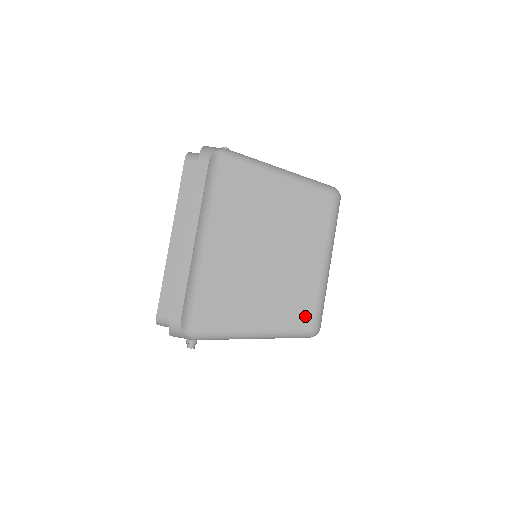
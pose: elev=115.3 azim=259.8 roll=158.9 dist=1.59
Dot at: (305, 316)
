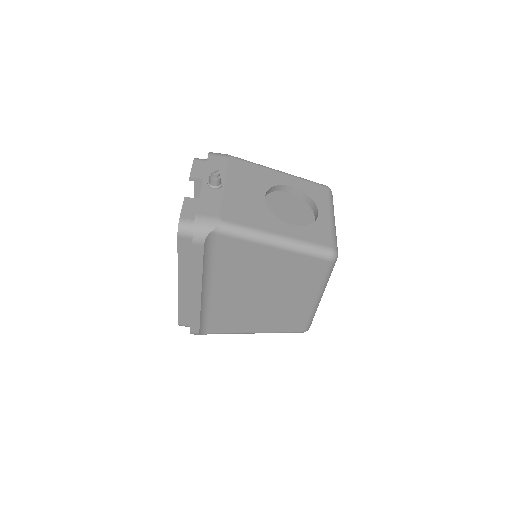
Dot at: (298, 326)
